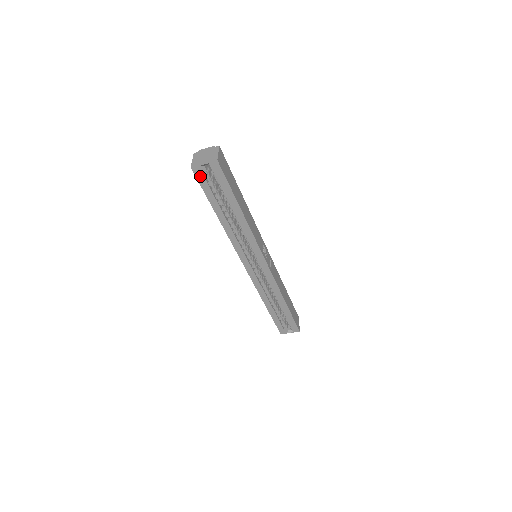
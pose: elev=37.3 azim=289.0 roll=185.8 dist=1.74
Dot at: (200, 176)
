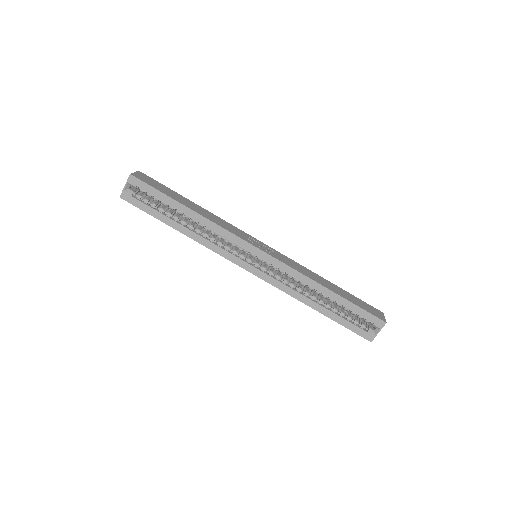
Dot at: (132, 200)
